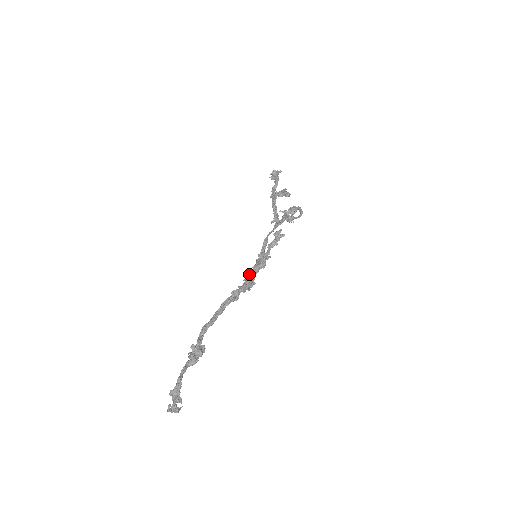
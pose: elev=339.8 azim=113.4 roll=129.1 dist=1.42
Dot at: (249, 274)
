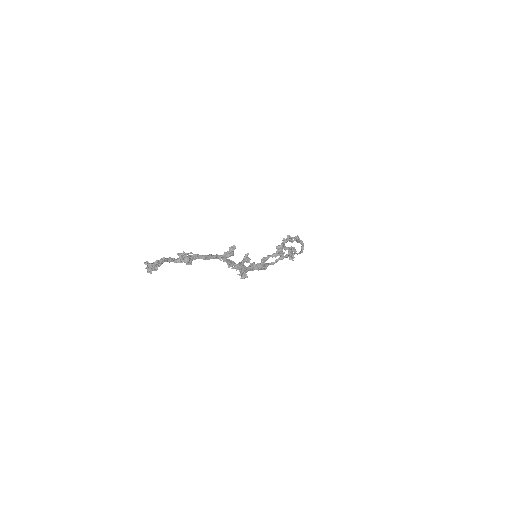
Dot at: (247, 255)
